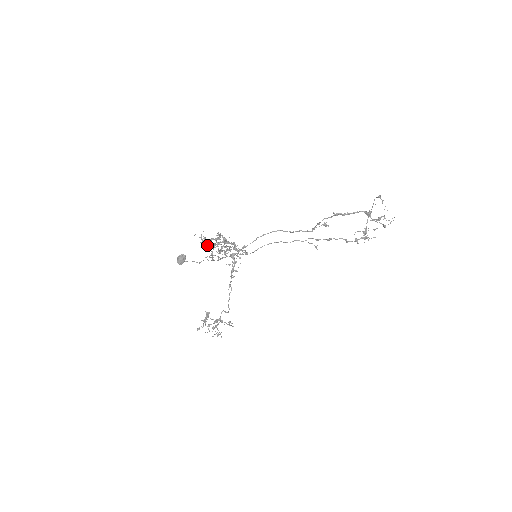
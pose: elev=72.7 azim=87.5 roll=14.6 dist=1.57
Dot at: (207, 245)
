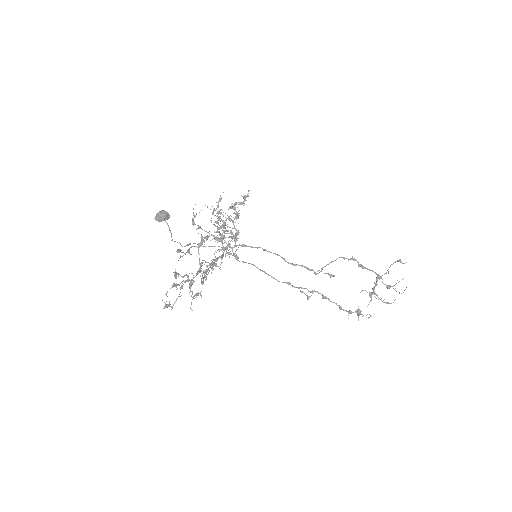
Dot at: (213, 211)
